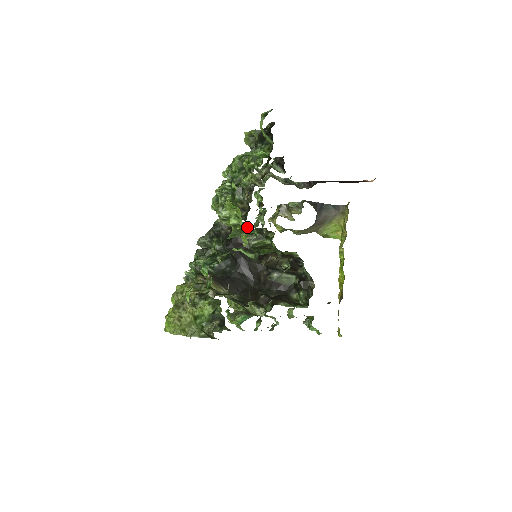
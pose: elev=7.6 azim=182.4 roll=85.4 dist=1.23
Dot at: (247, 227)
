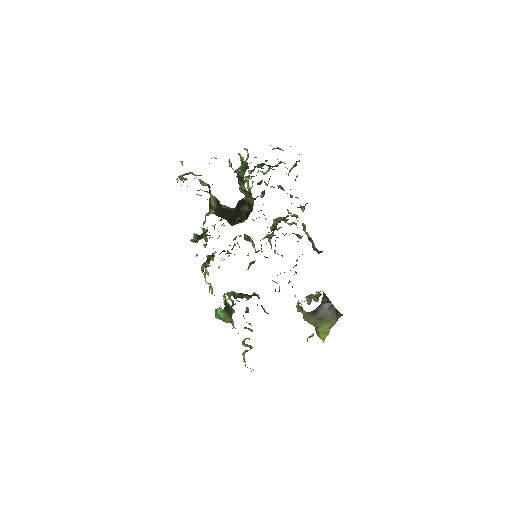
Dot at: occluded
